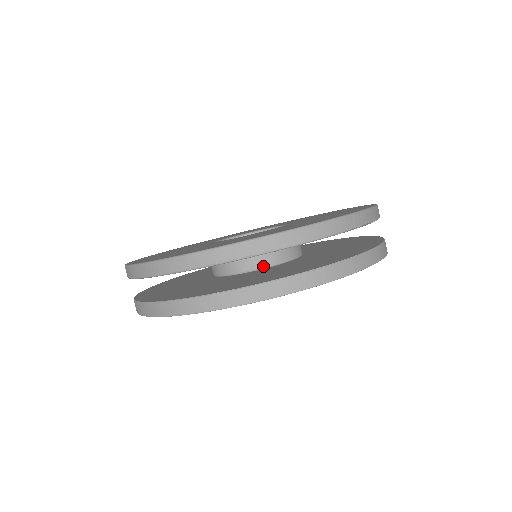
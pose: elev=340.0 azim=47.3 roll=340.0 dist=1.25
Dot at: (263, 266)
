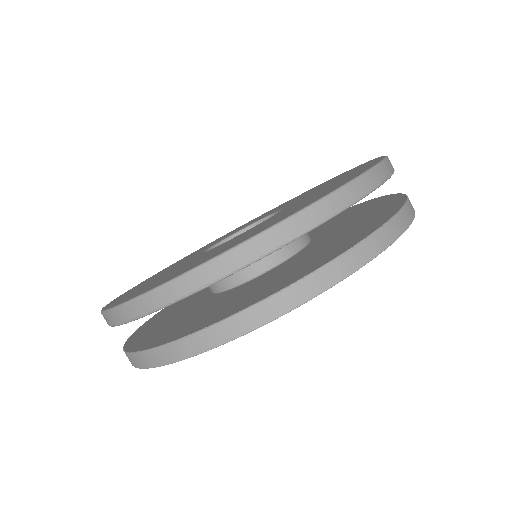
Dot at: (276, 262)
